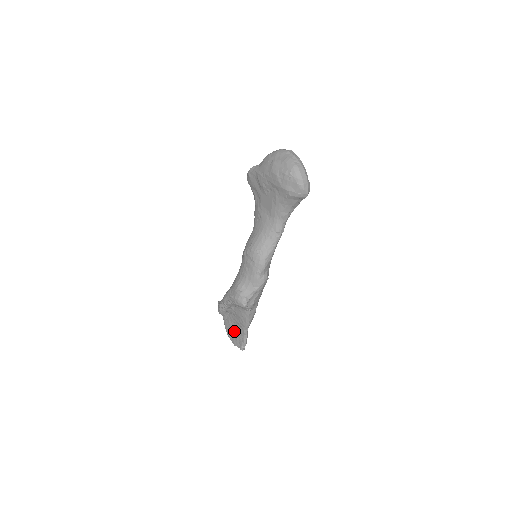
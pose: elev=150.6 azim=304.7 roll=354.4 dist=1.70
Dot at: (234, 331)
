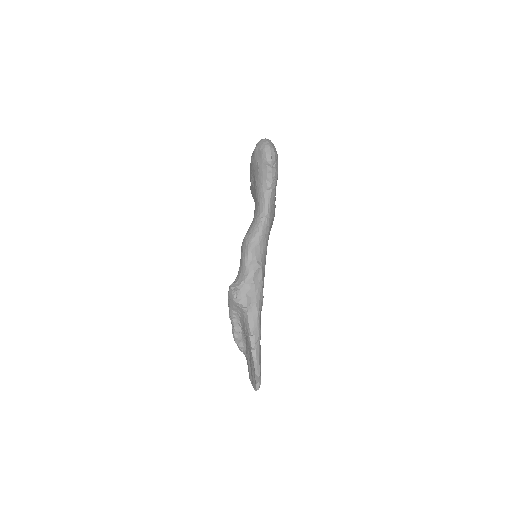
Dot at: (250, 365)
